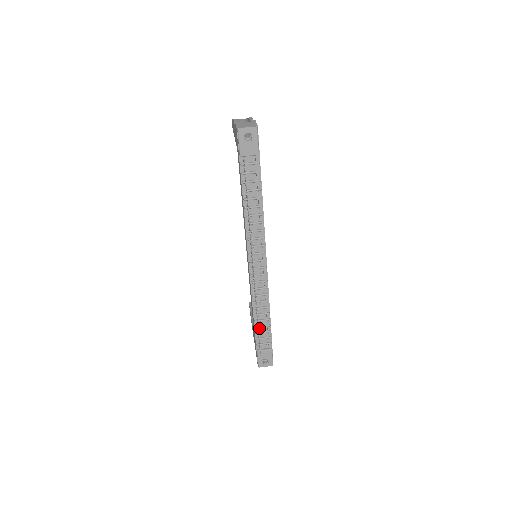
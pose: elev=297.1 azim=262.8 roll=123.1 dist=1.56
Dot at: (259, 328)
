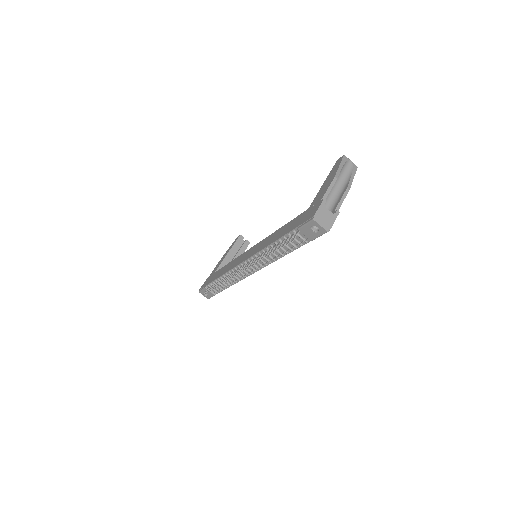
Dot at: (218, 282)
